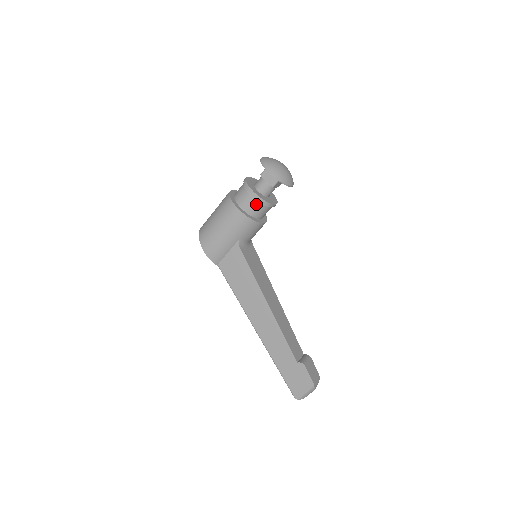
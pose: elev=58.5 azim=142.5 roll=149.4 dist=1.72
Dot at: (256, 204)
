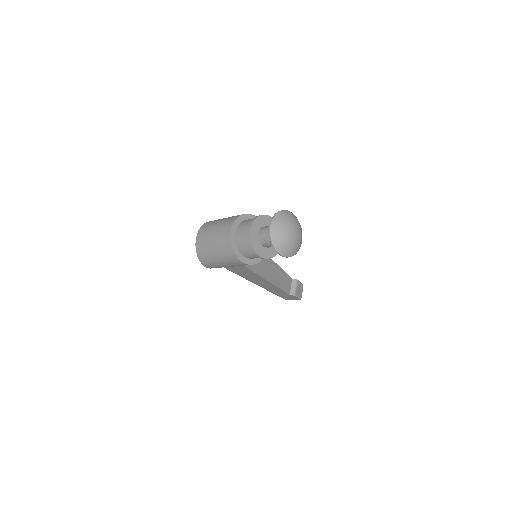
Dot at: occluded
